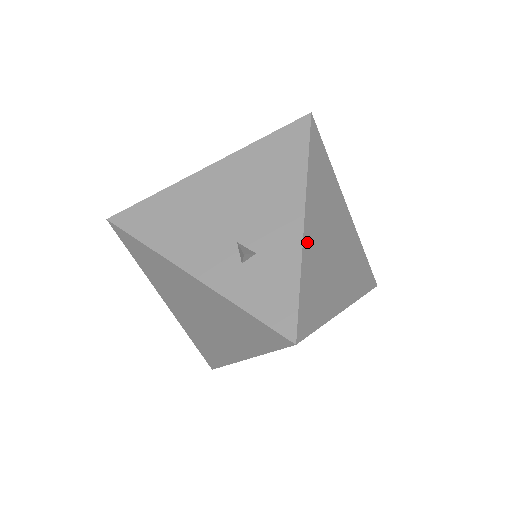
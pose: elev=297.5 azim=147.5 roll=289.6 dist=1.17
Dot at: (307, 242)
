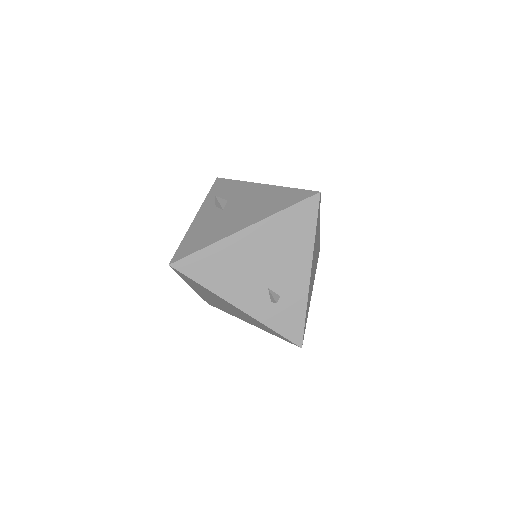
Dot at: (309, 286)
